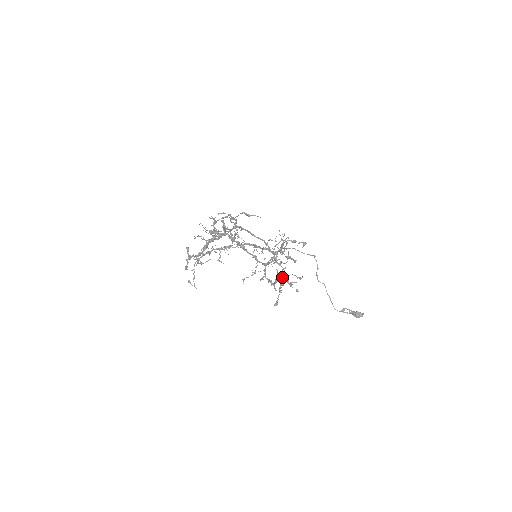
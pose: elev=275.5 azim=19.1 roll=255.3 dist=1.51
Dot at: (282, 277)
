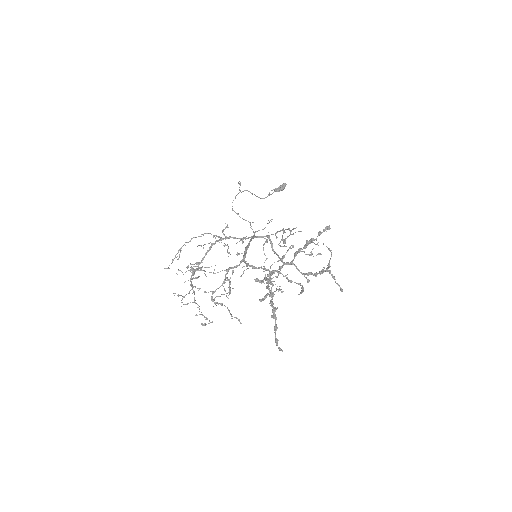
Dot at: occluded
